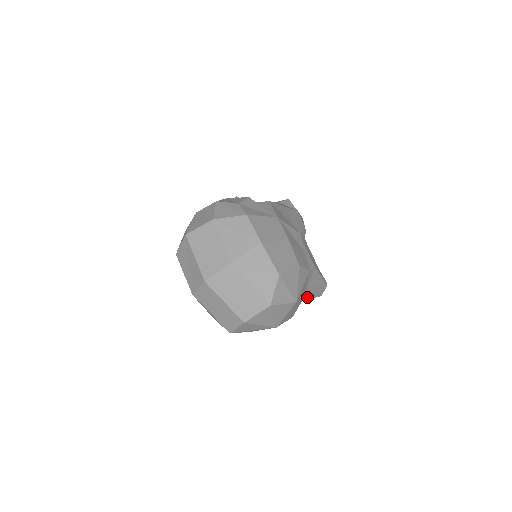
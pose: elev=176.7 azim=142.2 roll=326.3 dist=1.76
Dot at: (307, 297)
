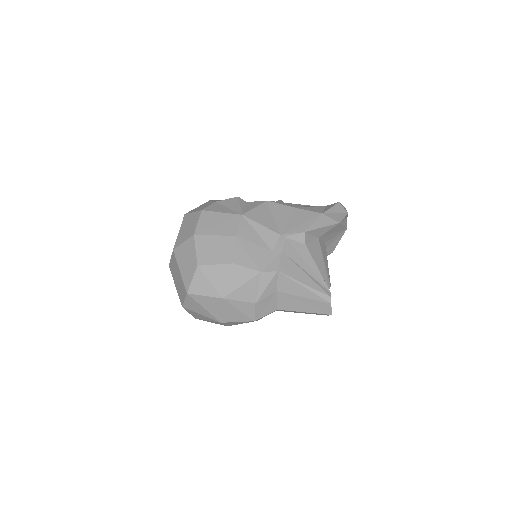
Dot at: (297, 308)
